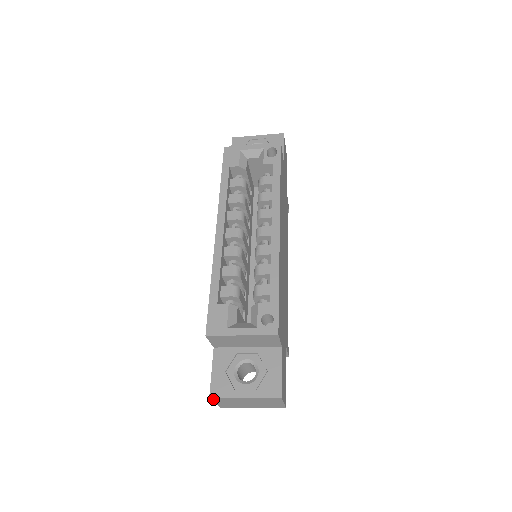
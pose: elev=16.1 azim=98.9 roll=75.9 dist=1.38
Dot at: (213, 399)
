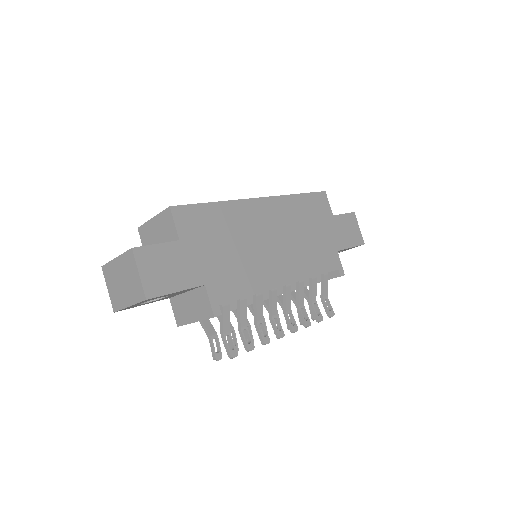
Dot at: (105, 274)
